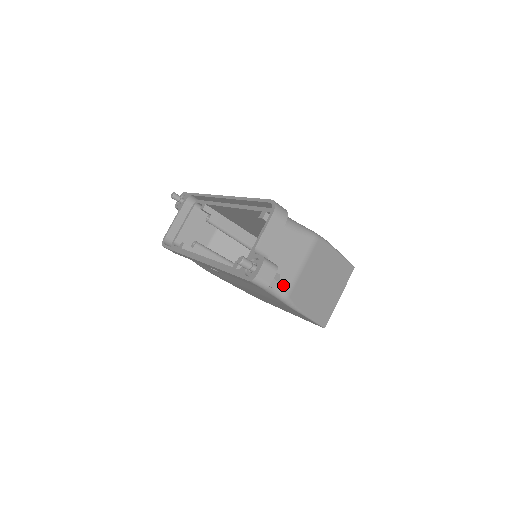
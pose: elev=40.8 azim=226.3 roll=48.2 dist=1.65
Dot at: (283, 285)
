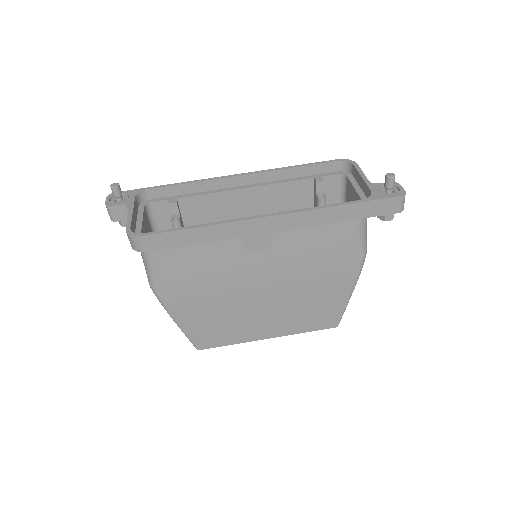
Dot at: occluded
